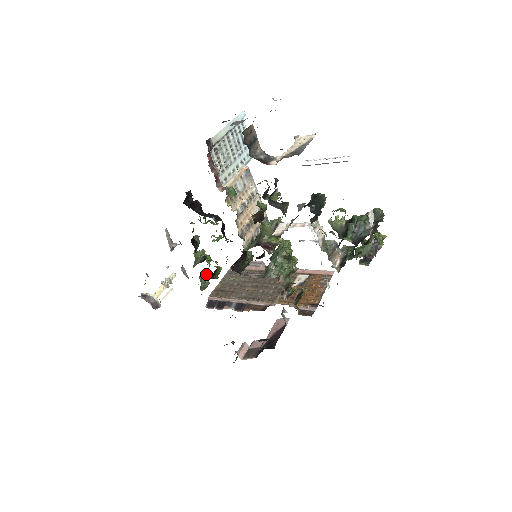
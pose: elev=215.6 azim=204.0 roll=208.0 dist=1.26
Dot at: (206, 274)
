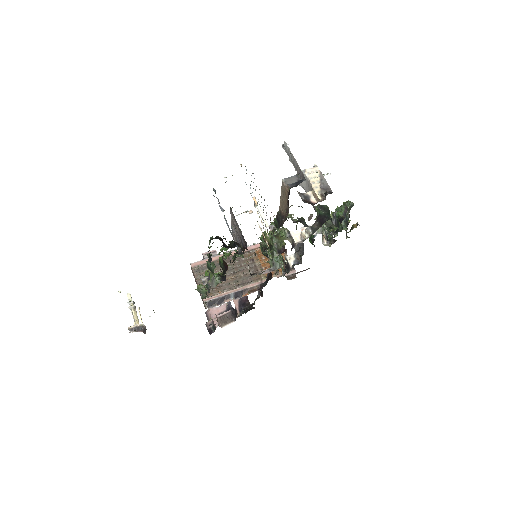
Dot at: (201, 284)
